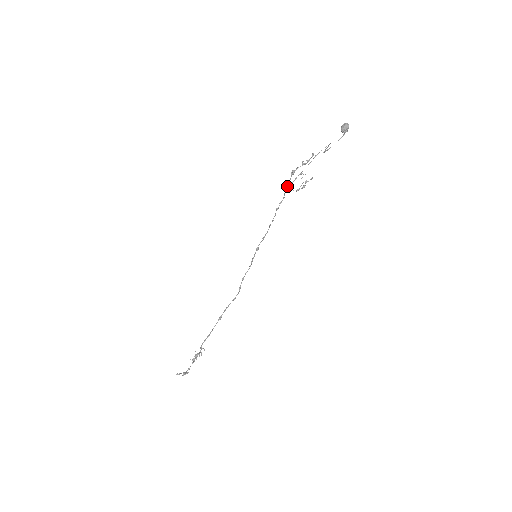
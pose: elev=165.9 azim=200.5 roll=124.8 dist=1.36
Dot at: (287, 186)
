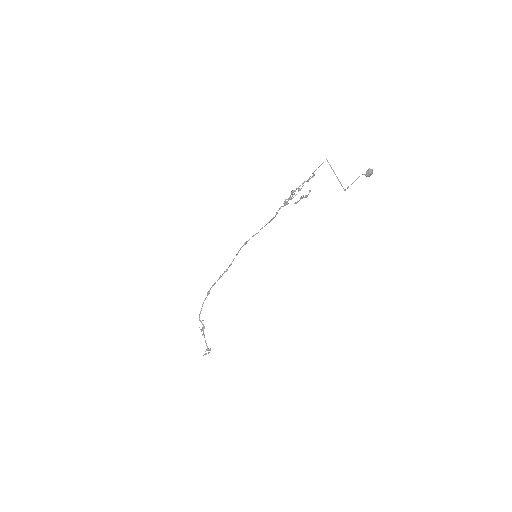
Dot at: (287, 203)
